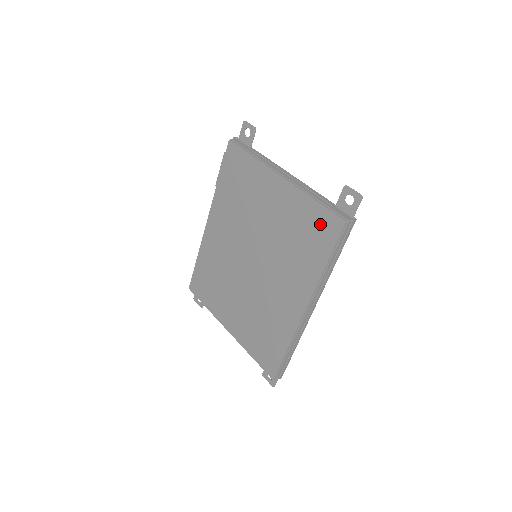
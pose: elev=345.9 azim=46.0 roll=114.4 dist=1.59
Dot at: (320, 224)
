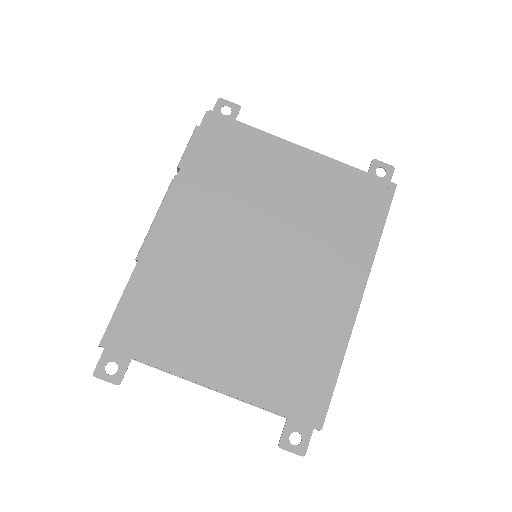
Dot at: (366, 191)
